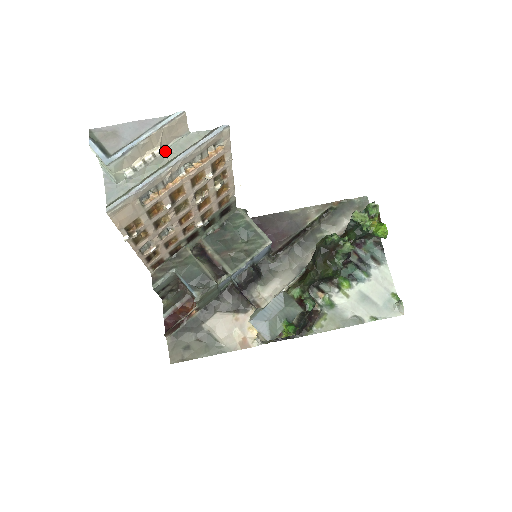
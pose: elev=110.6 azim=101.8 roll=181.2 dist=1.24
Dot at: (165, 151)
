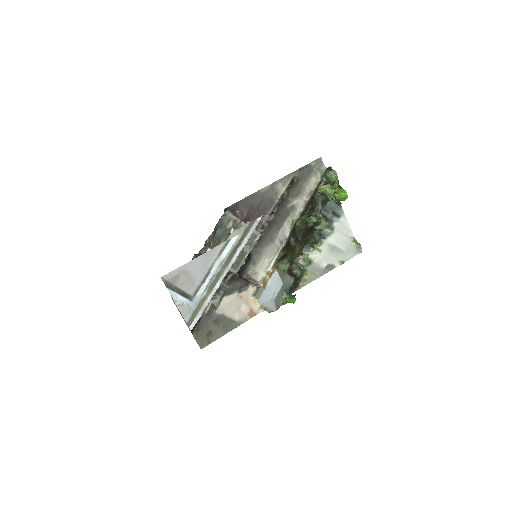
Dot at: occluded
